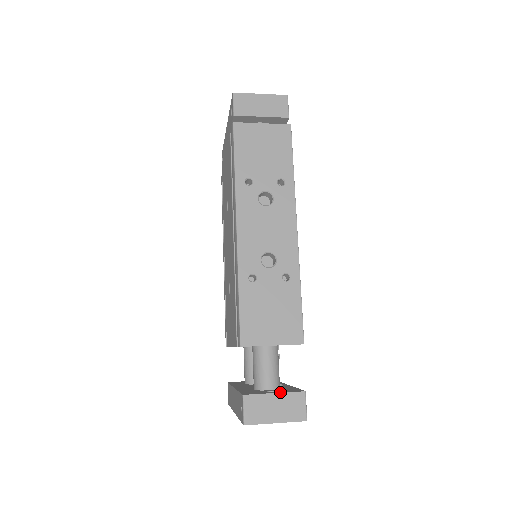
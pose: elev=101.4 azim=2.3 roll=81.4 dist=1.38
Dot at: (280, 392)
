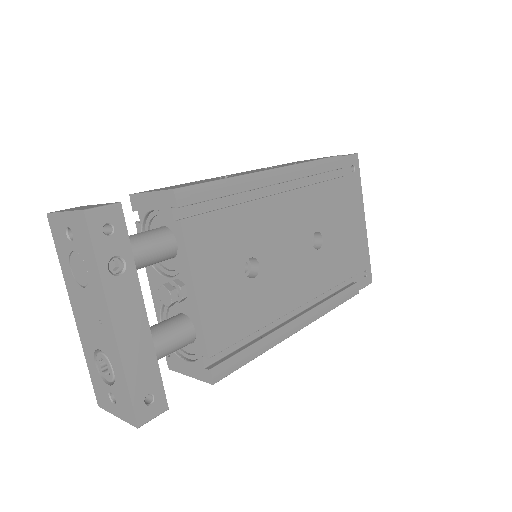
Dot at: occluded
